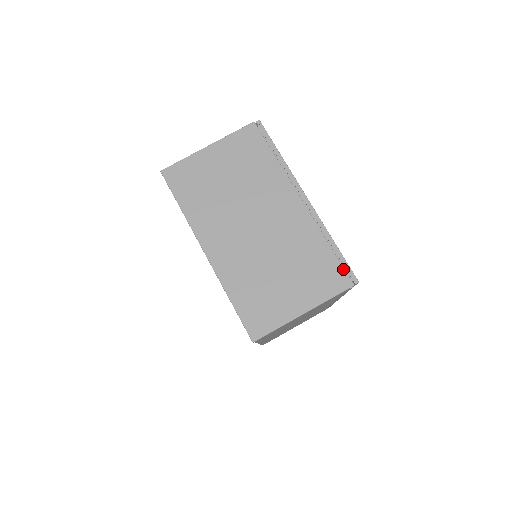
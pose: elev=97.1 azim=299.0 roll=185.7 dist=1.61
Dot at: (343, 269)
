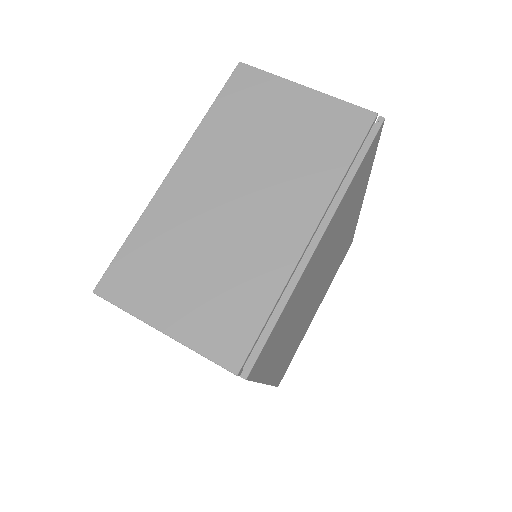
Dot at: (251, 346)
